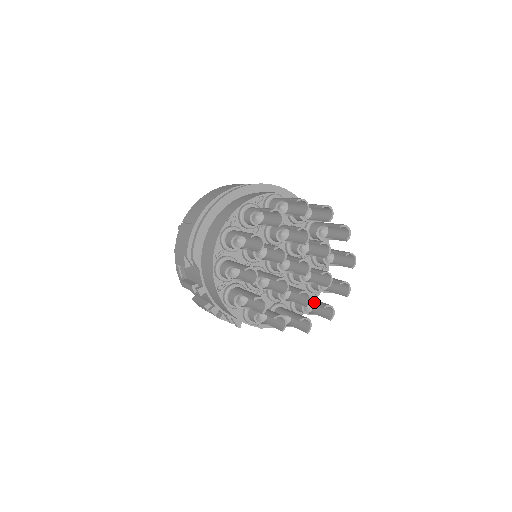
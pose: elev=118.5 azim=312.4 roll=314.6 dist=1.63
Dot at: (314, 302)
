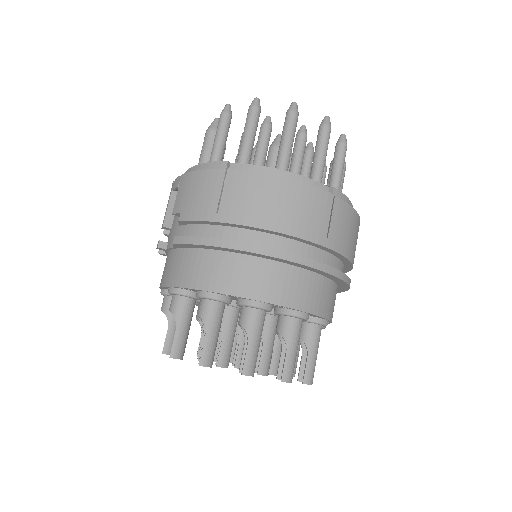
Dot at: (233, 344)
